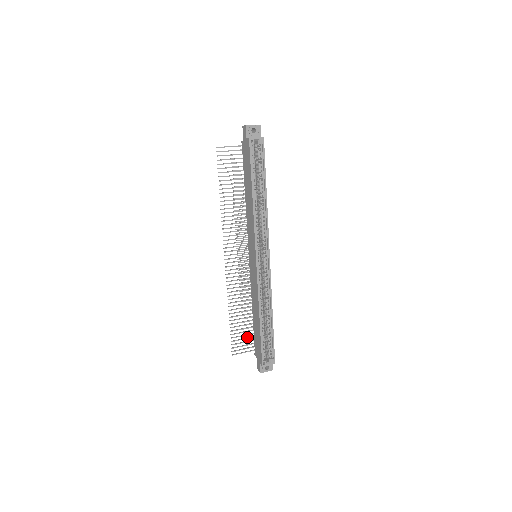
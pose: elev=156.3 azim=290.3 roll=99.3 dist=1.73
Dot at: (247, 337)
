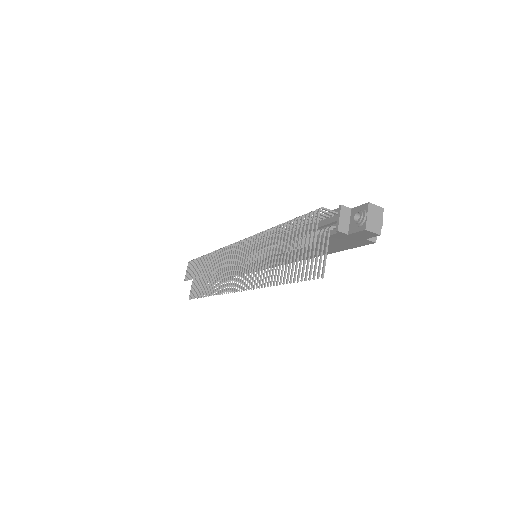
Dot at: (198, 279)
